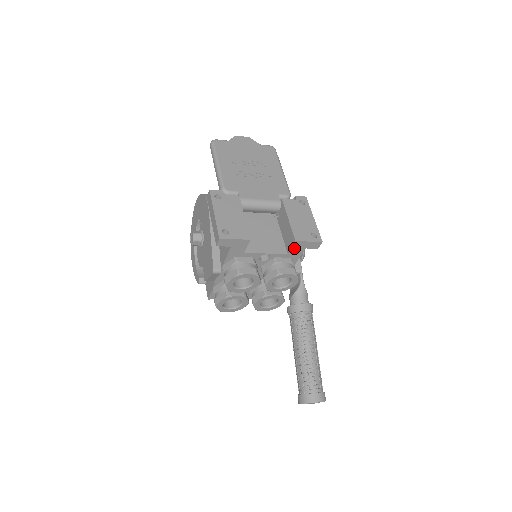
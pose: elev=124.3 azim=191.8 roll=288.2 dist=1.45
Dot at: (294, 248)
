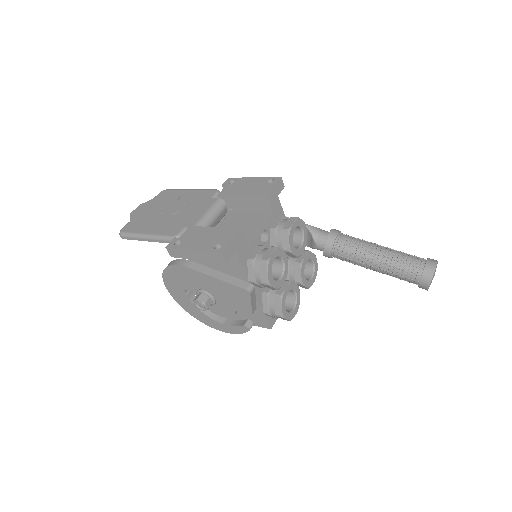
Dot at: (272, 204)
